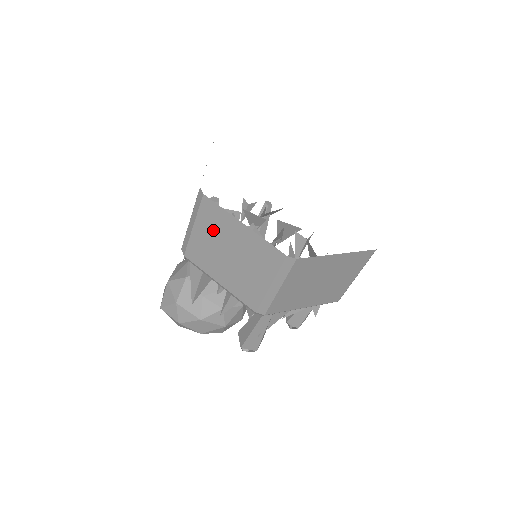
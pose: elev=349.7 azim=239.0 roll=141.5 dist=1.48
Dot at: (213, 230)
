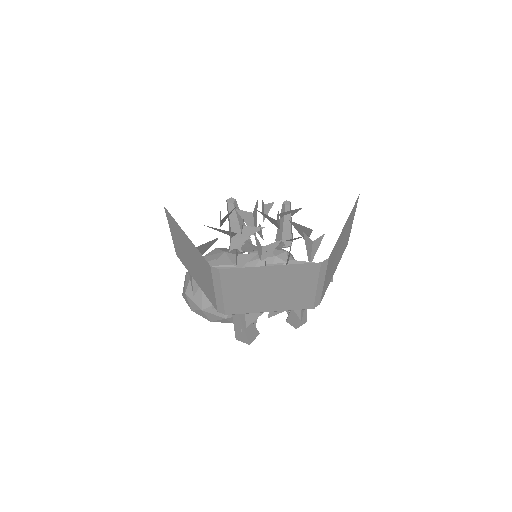
Dot at: (178, 236)
